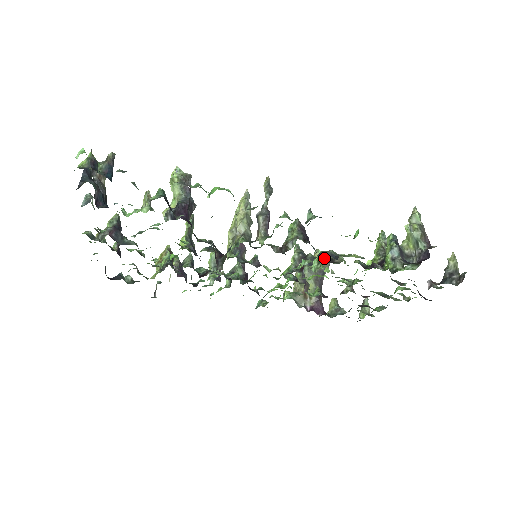
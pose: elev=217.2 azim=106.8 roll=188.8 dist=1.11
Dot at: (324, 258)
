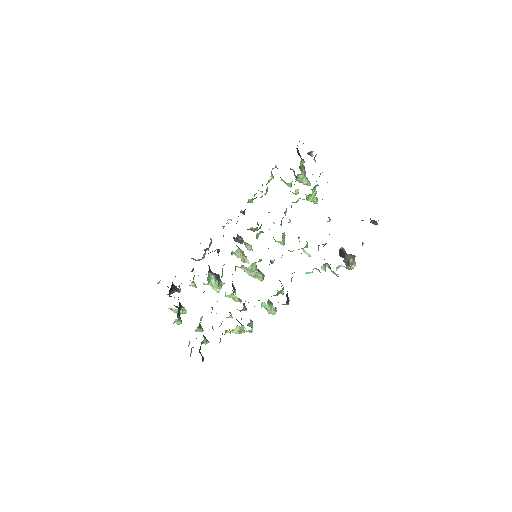
Dot at: occluded
